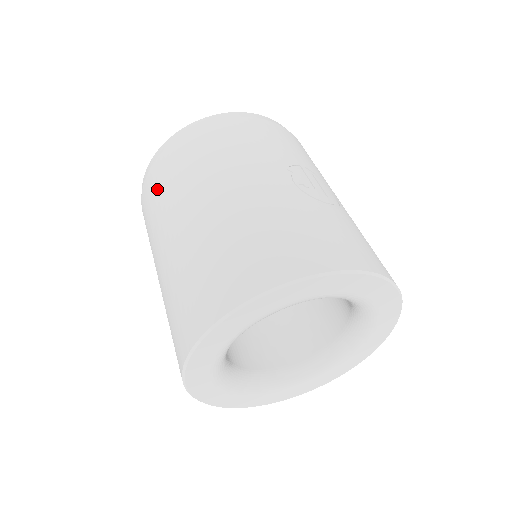
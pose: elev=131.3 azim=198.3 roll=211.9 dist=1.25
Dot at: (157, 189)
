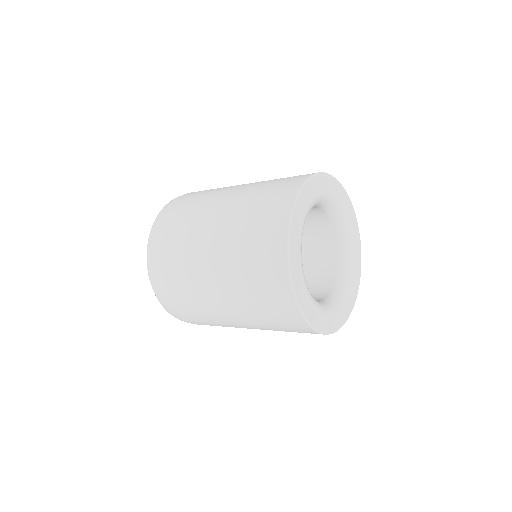
Dot at: (189, 201)
